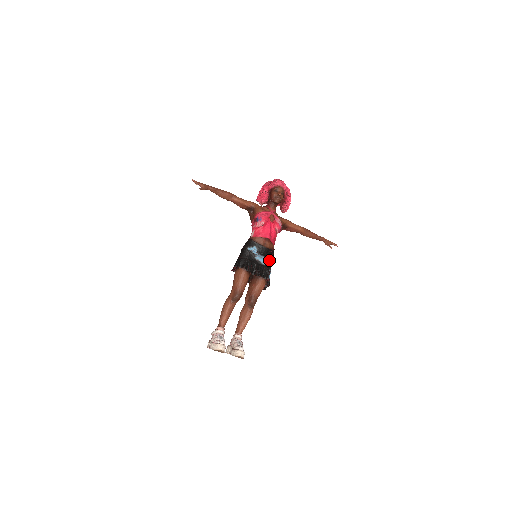
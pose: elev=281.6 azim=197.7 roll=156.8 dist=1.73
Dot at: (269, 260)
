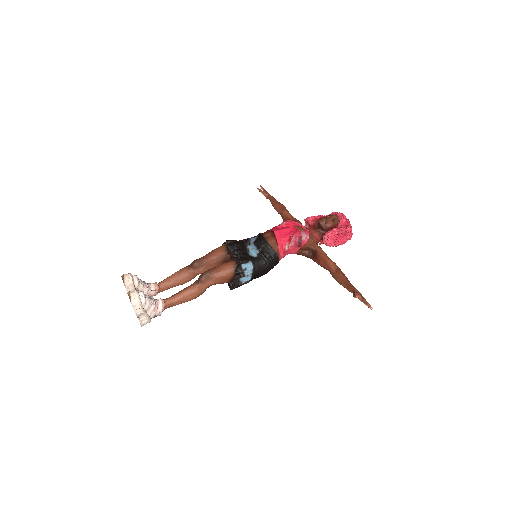
Dot at: (260, 257)
